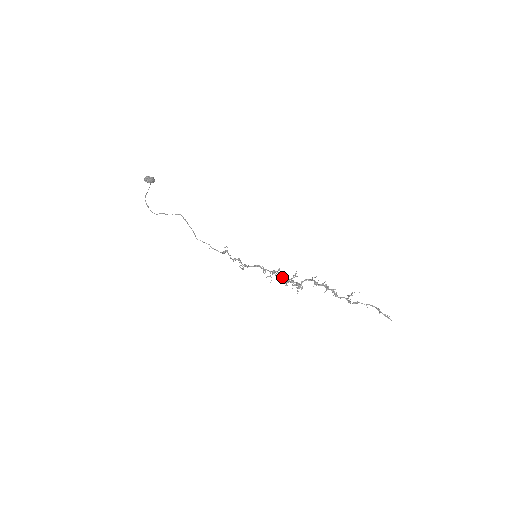
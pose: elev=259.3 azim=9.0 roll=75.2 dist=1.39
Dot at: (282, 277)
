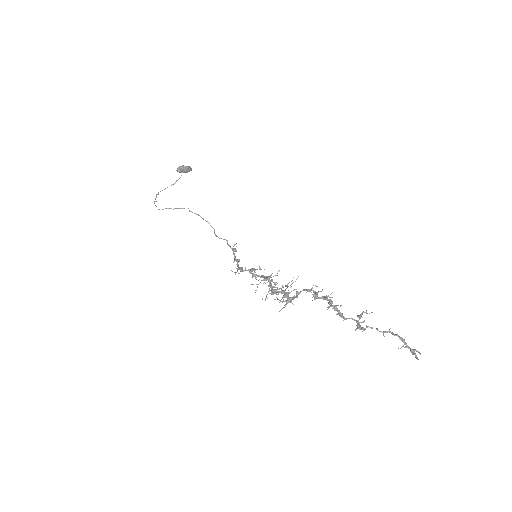
Dot at: (271, 286)
